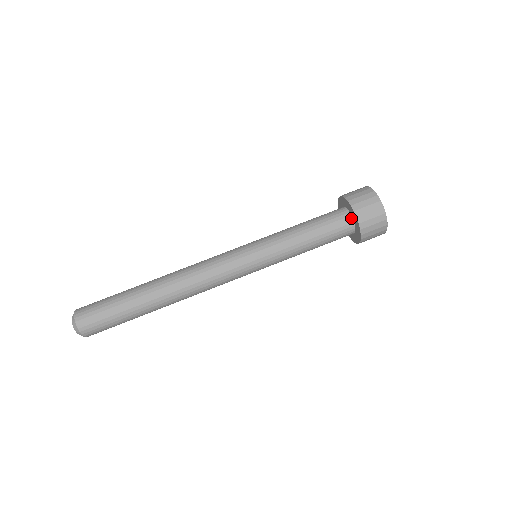
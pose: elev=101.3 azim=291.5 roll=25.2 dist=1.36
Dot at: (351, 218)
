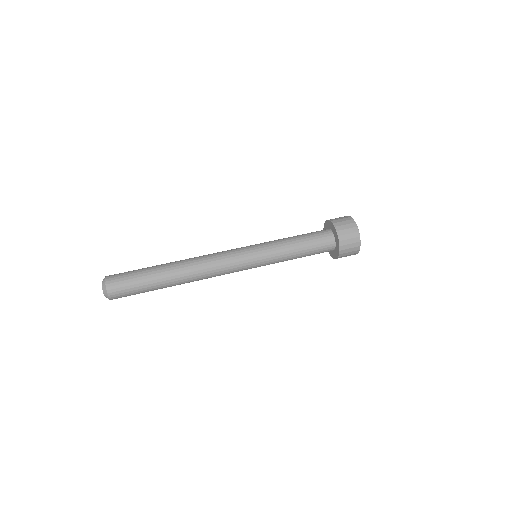
Dot at: (334, 243)
